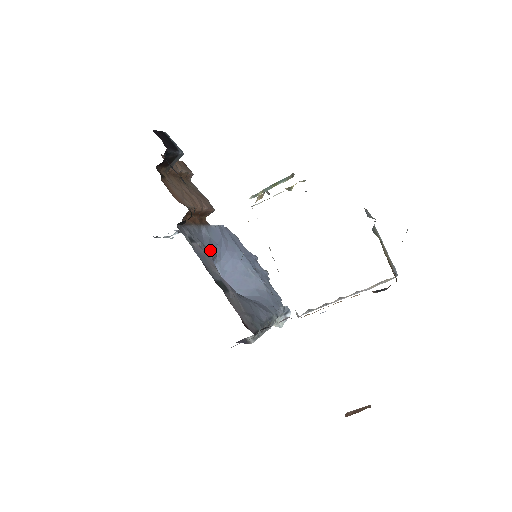
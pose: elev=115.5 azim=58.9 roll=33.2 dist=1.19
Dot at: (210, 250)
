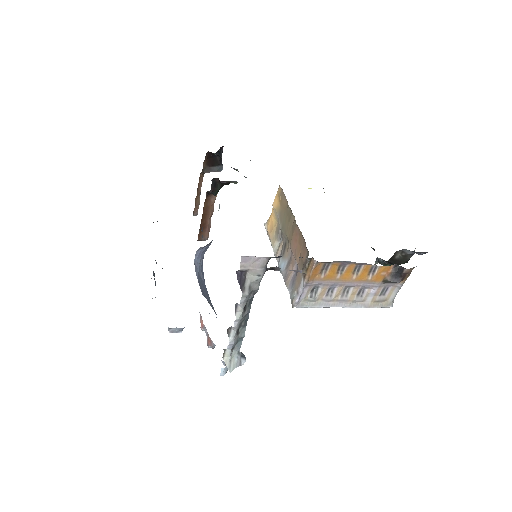
Dot at: occluded
